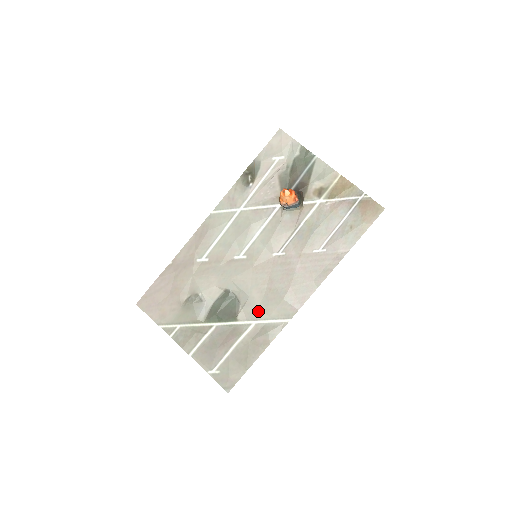
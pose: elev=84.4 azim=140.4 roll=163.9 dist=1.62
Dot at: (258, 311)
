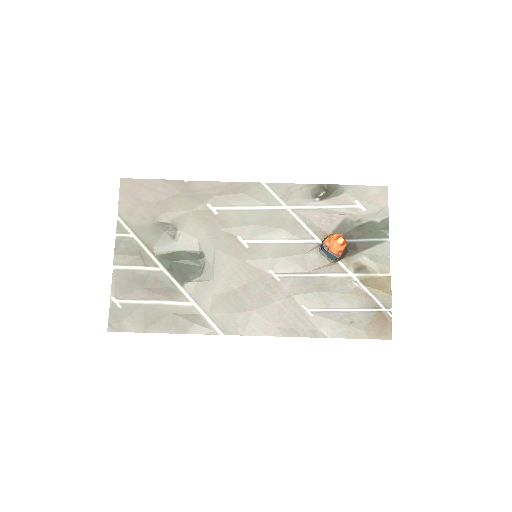
Dot at: (207, 298)
